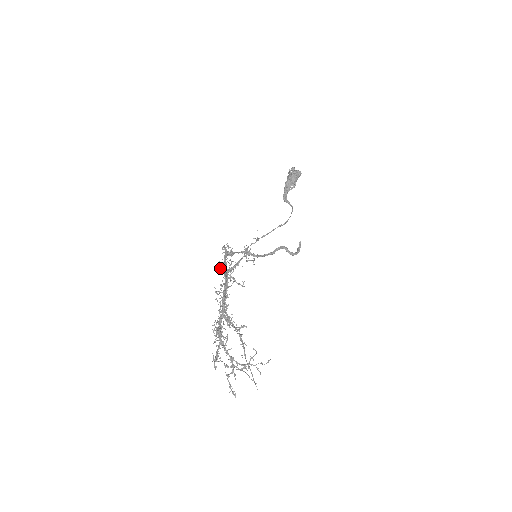
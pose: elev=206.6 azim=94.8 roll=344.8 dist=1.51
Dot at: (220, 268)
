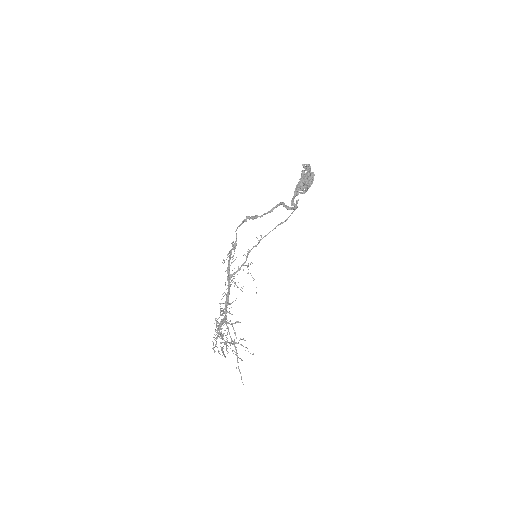
Dot at: occluded
